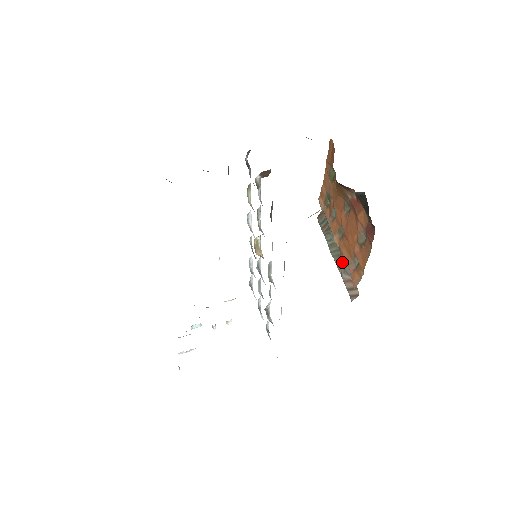
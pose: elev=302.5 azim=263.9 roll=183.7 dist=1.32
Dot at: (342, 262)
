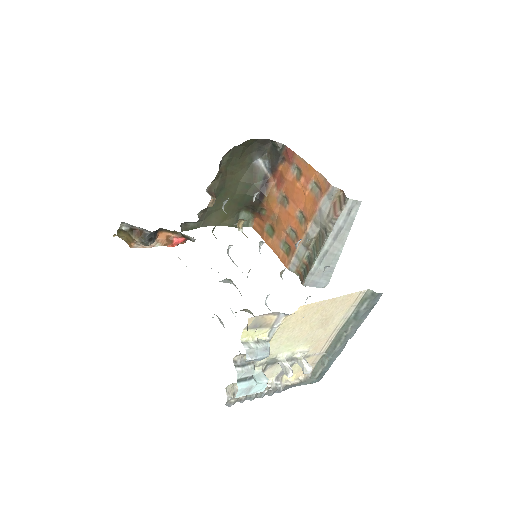
Dot at: (322, 219)
